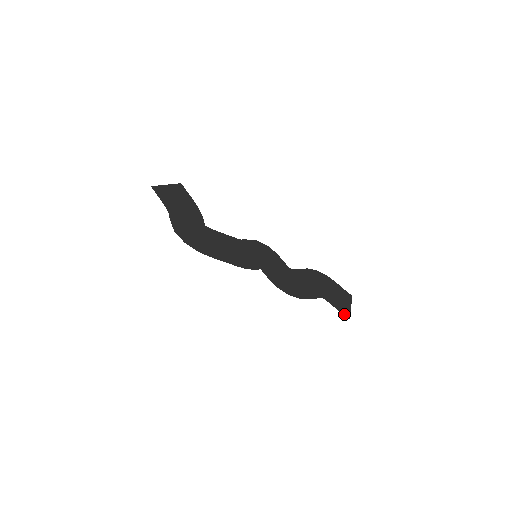
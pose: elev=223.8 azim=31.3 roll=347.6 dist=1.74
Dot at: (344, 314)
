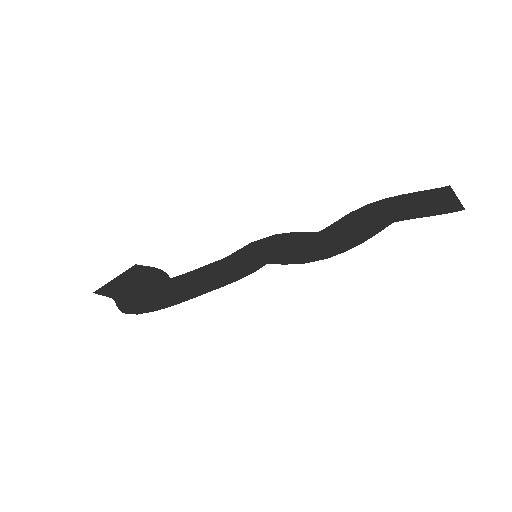
Dot at: (448, 212)
